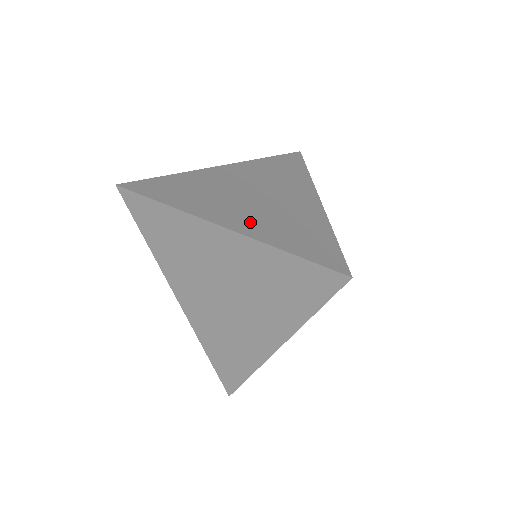
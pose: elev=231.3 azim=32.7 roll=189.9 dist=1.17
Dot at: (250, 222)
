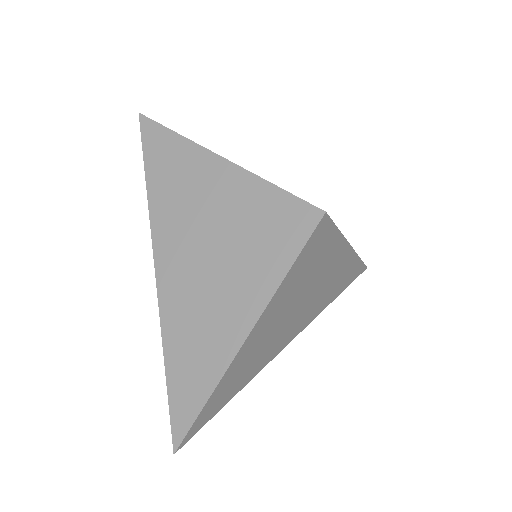
Dot at: occluded
